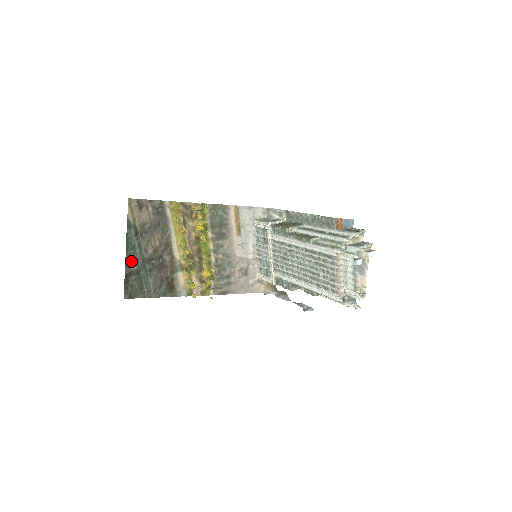
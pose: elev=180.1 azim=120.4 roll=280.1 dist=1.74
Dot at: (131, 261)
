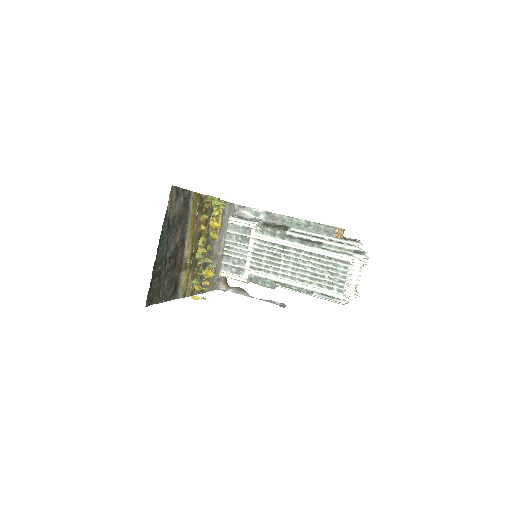
Dot at: (159, 260)
